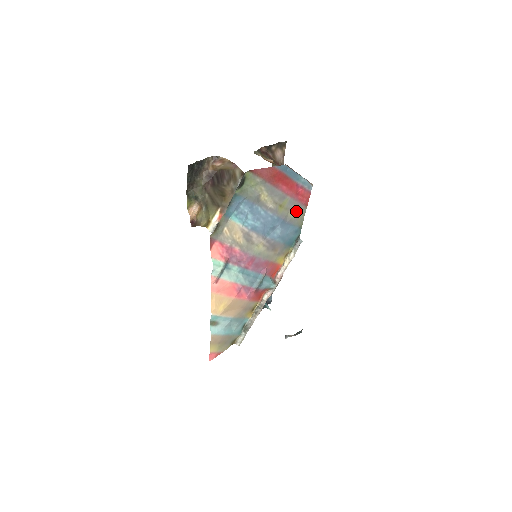
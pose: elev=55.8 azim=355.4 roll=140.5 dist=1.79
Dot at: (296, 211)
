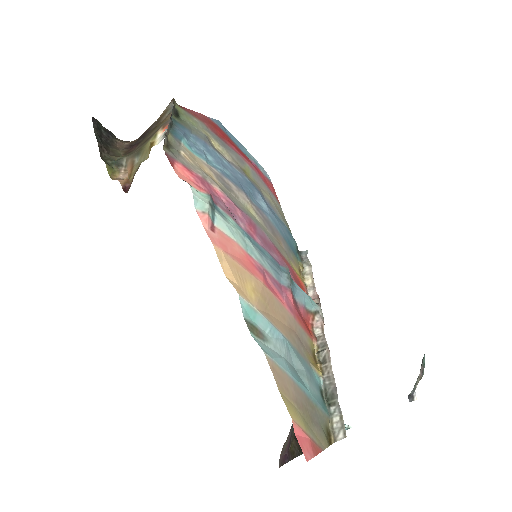
Dot at: (269, 196)
